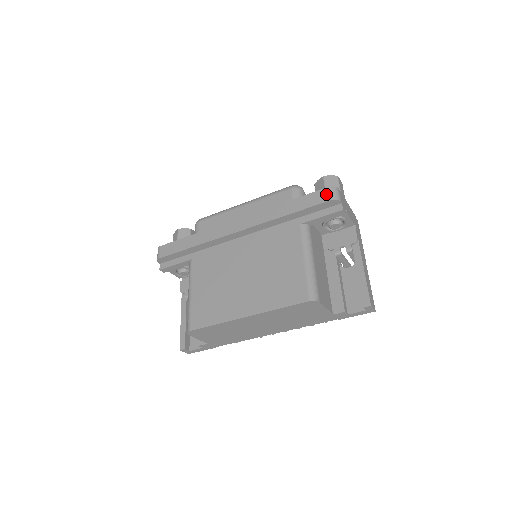
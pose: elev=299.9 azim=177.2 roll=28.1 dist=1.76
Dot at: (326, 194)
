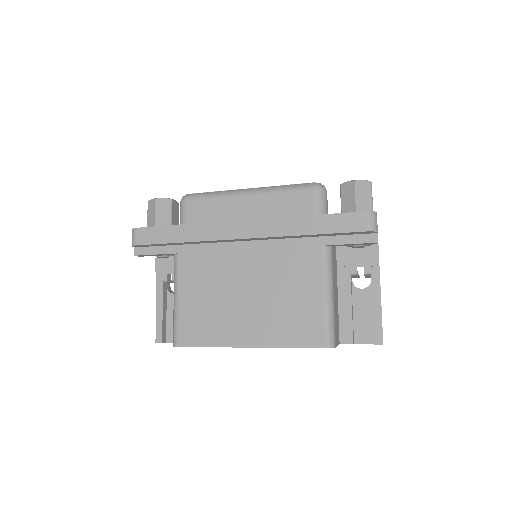
Dot at: (362, 221)
